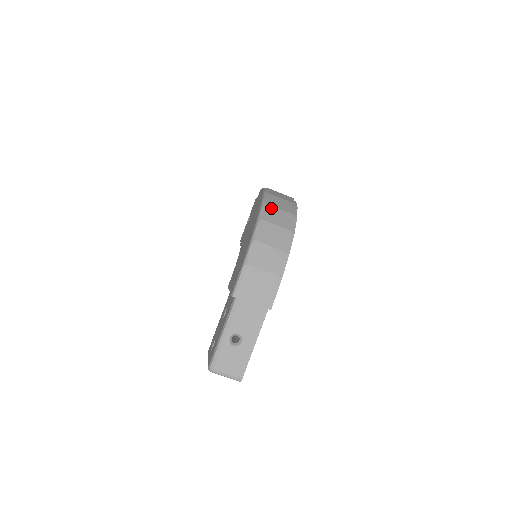
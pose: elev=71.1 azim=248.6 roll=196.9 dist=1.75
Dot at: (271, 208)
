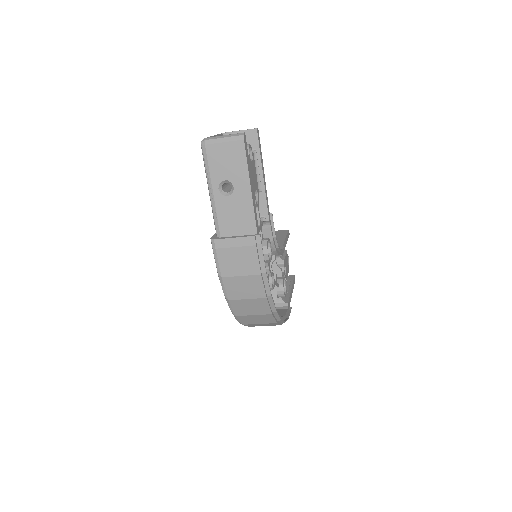
Dot at: (244, 317)
